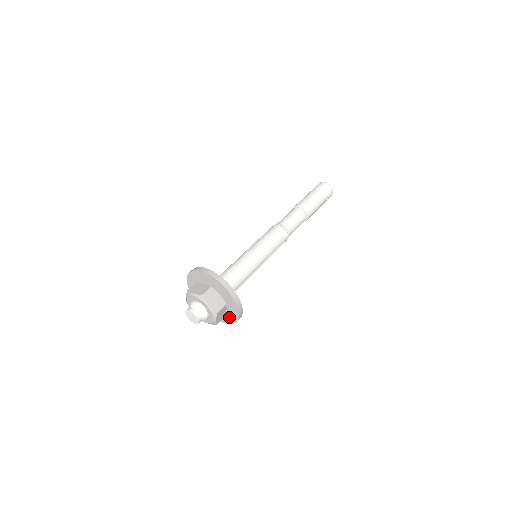
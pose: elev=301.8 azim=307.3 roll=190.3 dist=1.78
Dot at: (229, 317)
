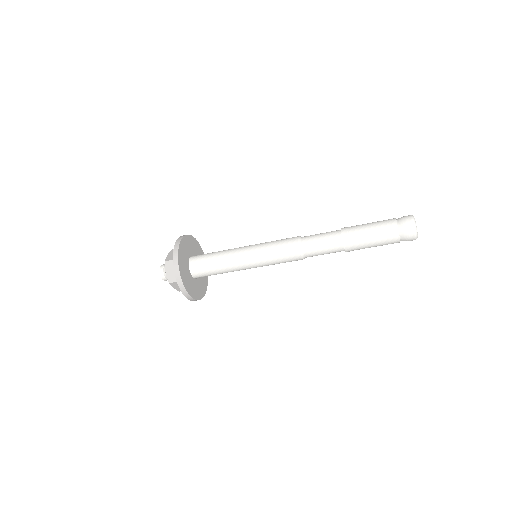
Dot at: occluded
